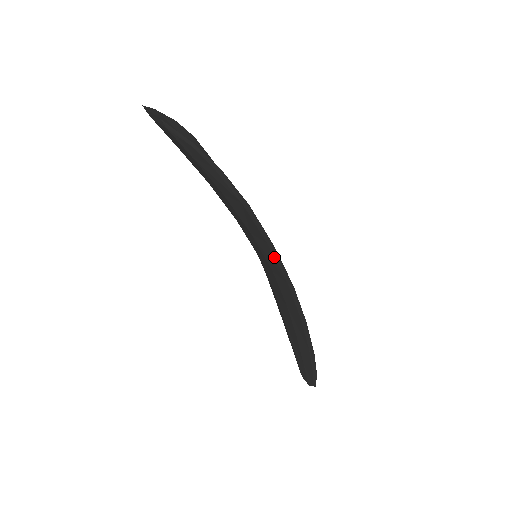
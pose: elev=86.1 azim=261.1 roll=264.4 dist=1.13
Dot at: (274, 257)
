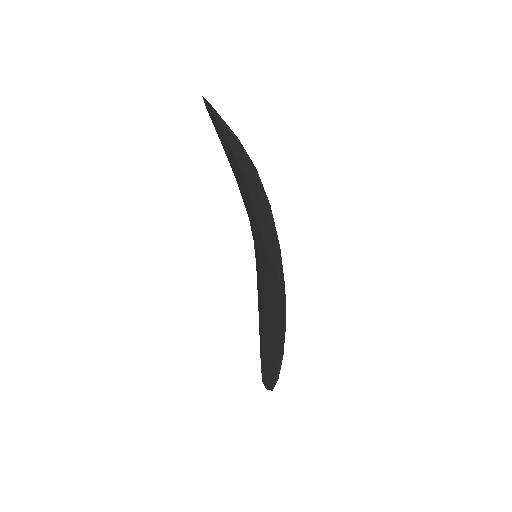
Dot at: (276, 258)
